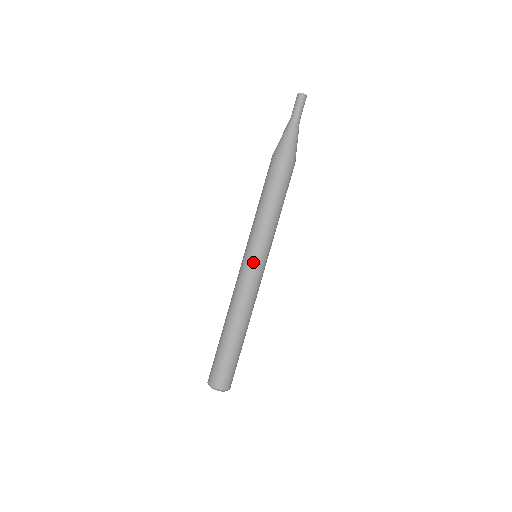
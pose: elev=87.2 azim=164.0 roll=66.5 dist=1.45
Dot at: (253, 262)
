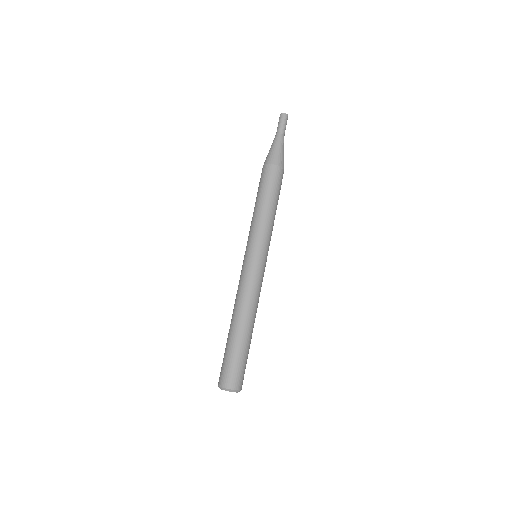
Dot at: (247, 258)
